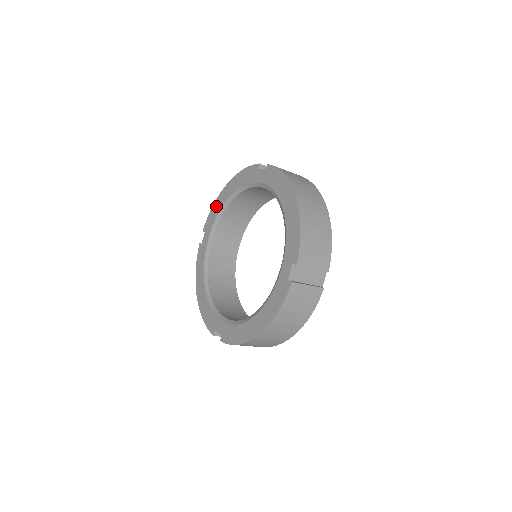
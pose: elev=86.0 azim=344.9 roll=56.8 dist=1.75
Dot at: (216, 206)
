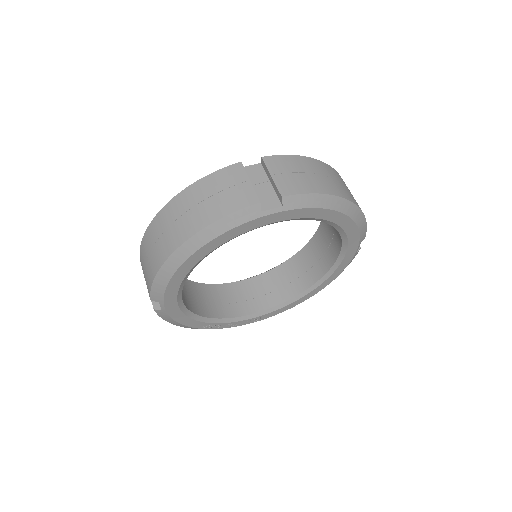
Dot at: occluded
